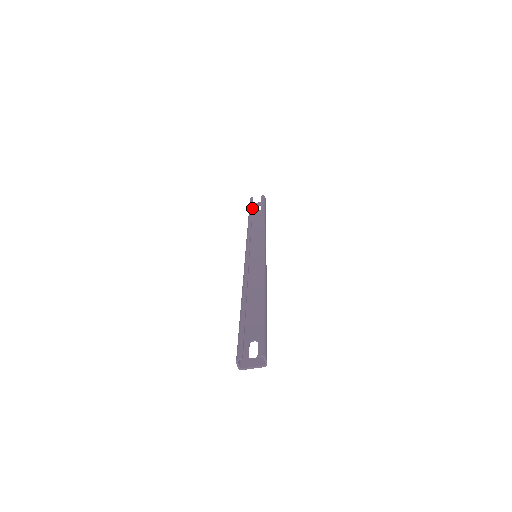
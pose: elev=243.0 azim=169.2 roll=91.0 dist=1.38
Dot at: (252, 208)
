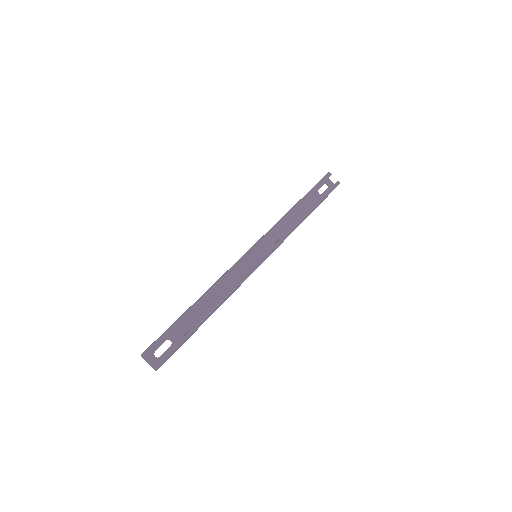
Dot at: occluded
